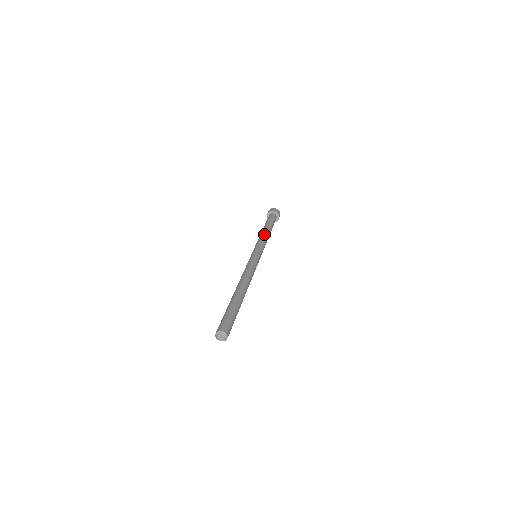
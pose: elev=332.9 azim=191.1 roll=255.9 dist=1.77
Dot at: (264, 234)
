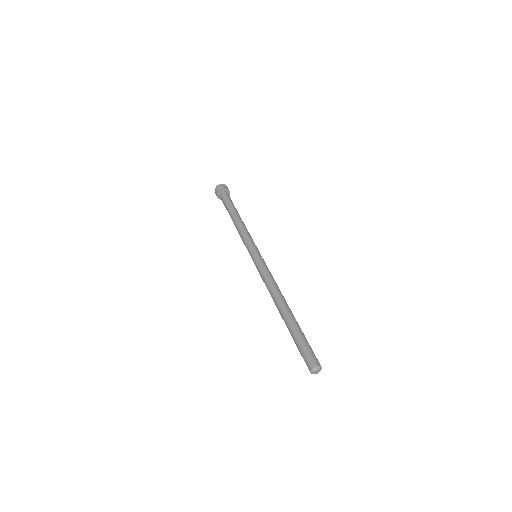
Dot at: (240, 225)
